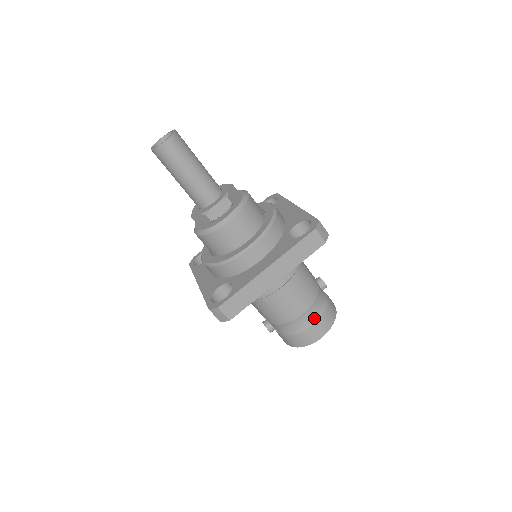
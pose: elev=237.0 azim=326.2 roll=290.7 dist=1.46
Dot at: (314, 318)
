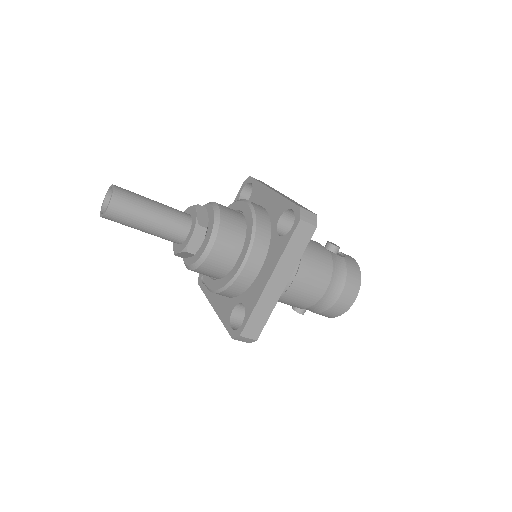
Dot at: (339, 288)
